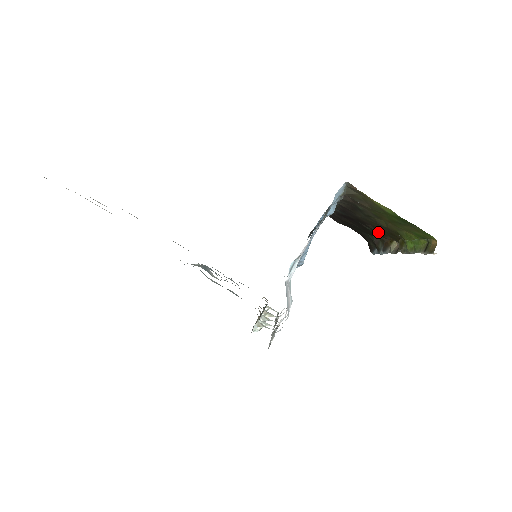
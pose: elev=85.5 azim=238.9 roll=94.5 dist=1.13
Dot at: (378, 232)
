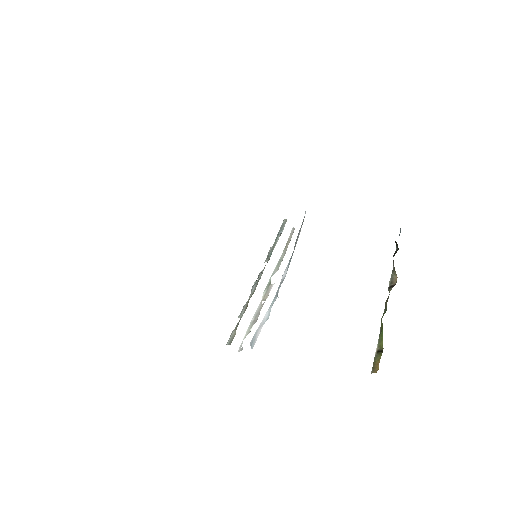
Dot at: occluded
